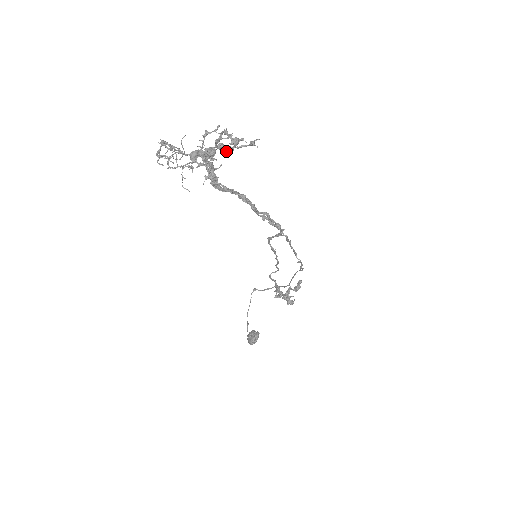
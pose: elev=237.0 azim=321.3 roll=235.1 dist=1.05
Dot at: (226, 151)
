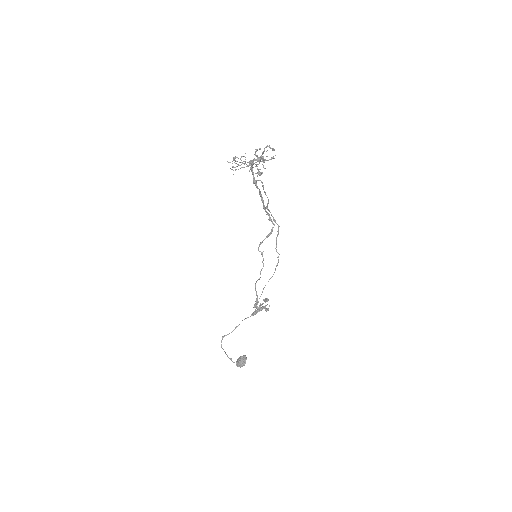
Dot at: (264, 160)
